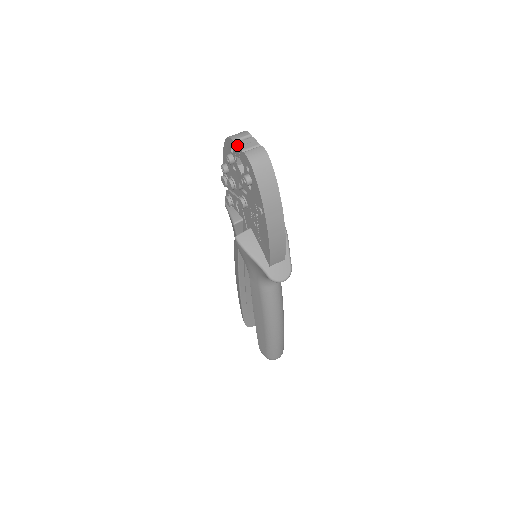
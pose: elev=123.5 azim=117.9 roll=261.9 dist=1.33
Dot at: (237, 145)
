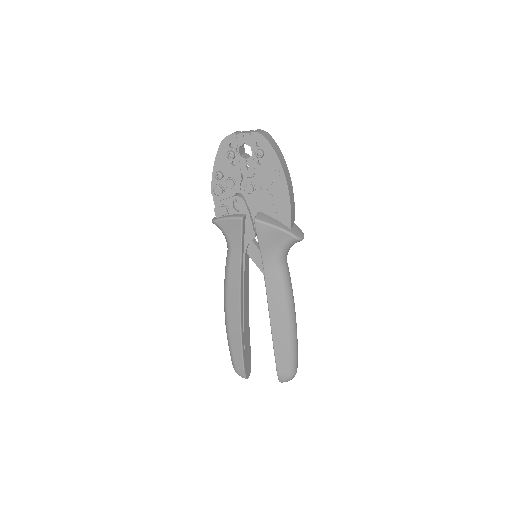
Dot at: (241, 133)
